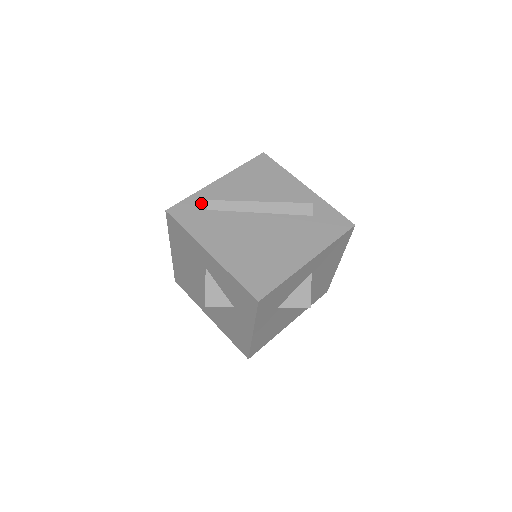
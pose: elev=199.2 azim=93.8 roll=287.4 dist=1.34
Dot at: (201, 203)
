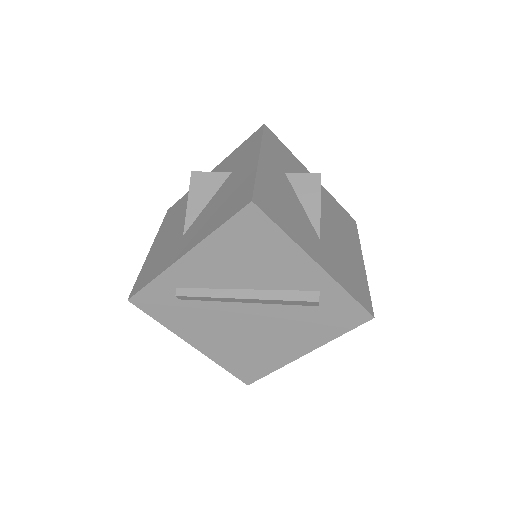
Dot at: (169, 291)
